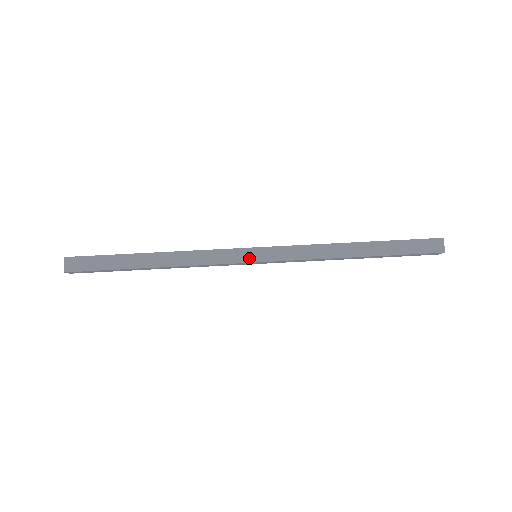
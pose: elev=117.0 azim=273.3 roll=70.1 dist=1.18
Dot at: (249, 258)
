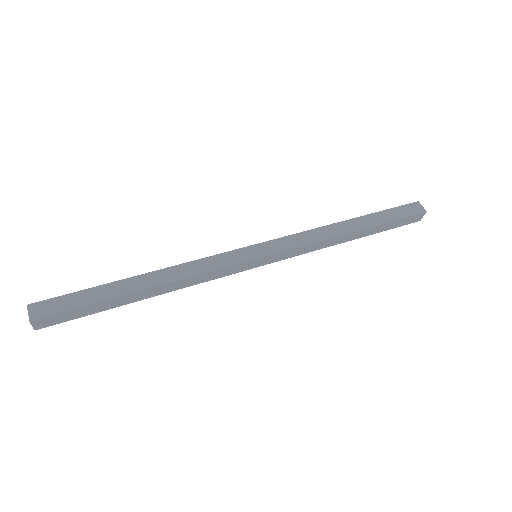
Dot at: (251, 256)
